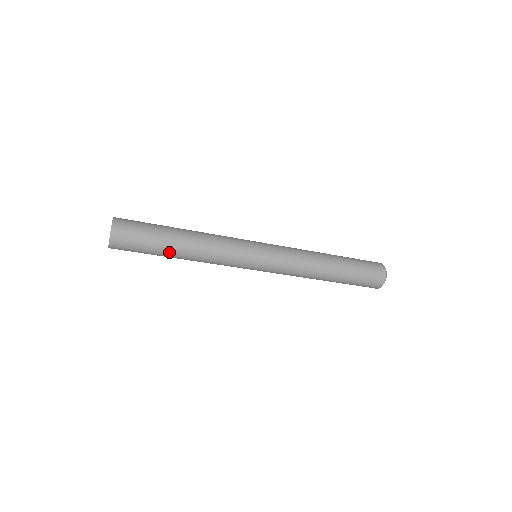
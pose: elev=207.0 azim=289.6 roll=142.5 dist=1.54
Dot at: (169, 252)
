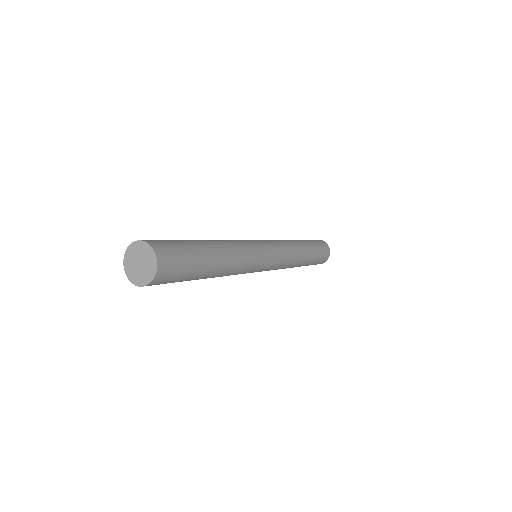
Dot at: (196, 279)
